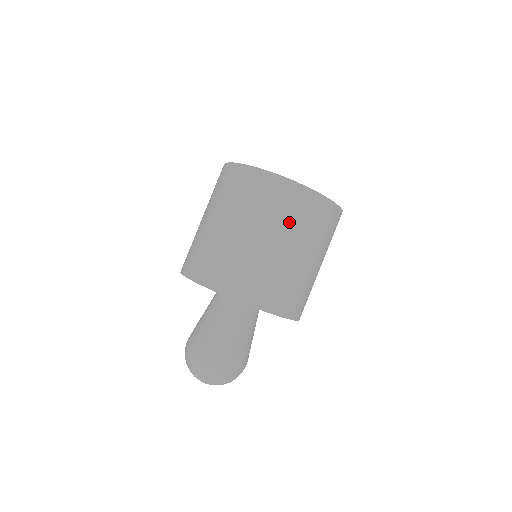
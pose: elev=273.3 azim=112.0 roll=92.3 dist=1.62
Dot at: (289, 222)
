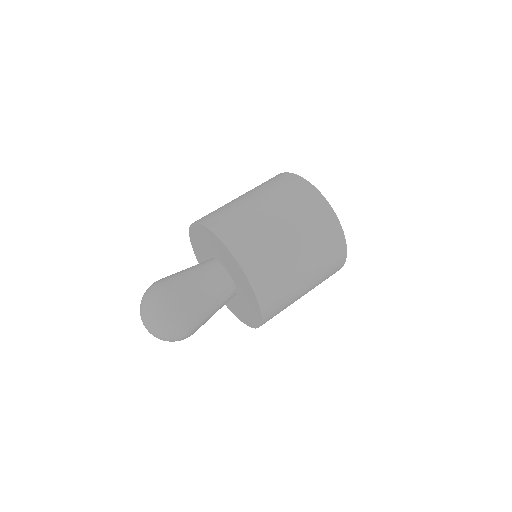
Dot at: (302, 218)
